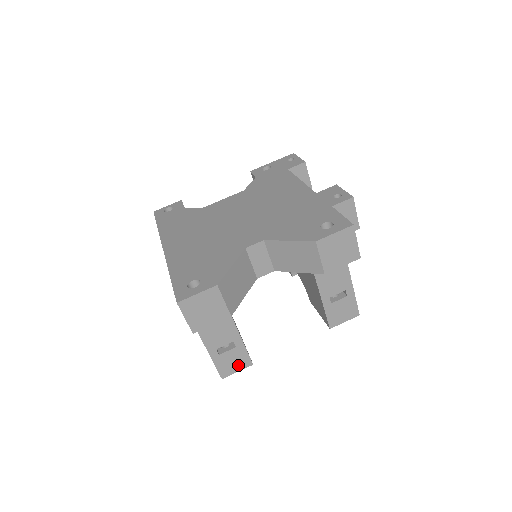
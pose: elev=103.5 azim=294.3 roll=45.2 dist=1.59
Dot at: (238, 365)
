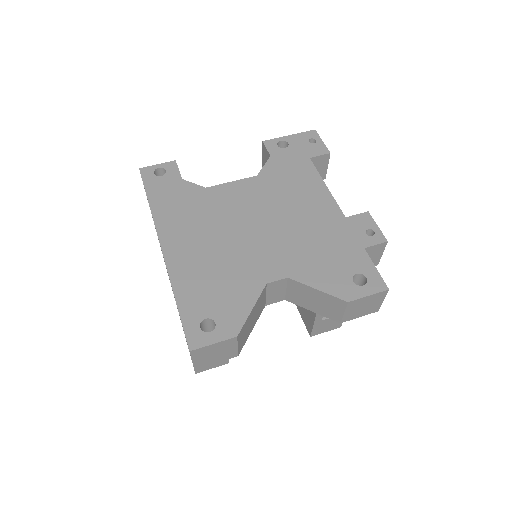
Dot at: (215, 364)
